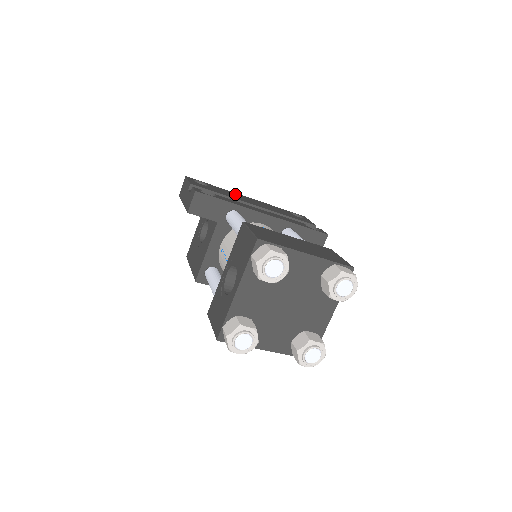
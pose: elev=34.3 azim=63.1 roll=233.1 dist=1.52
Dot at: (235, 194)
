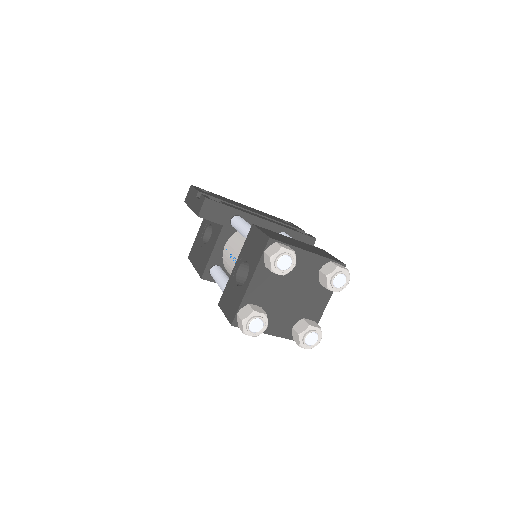
Dot at: (234, 202)
